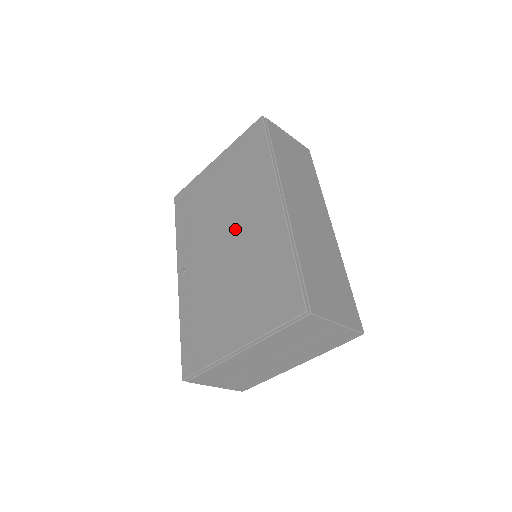
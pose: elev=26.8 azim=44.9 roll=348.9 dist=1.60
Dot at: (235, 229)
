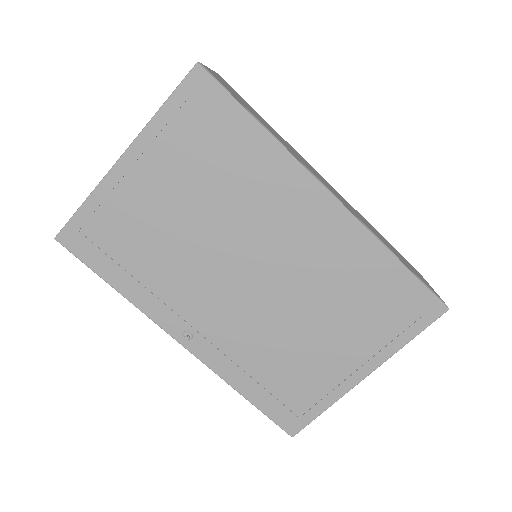
Dot at: (264, 254)
